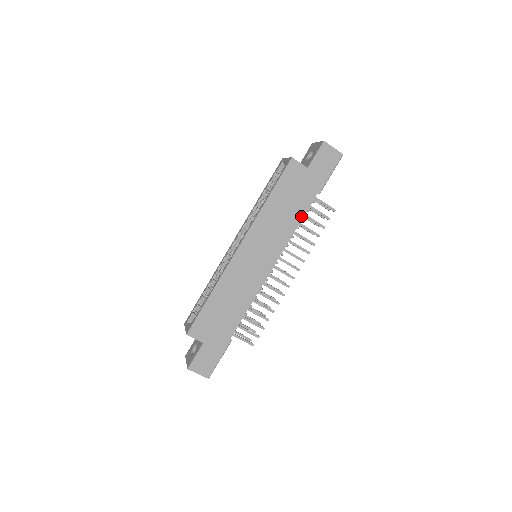
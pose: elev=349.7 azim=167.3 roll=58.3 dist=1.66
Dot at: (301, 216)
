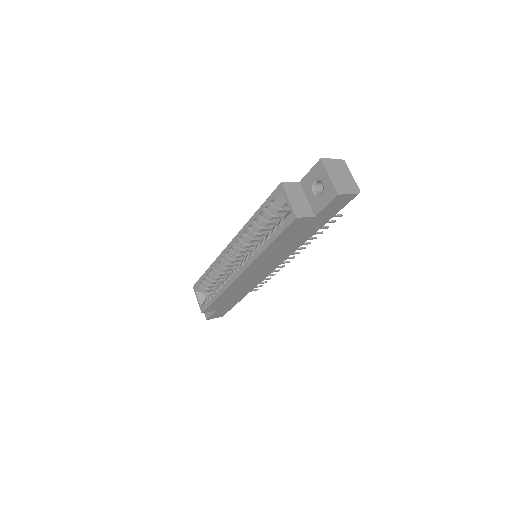
Dot at: (305, 241)
